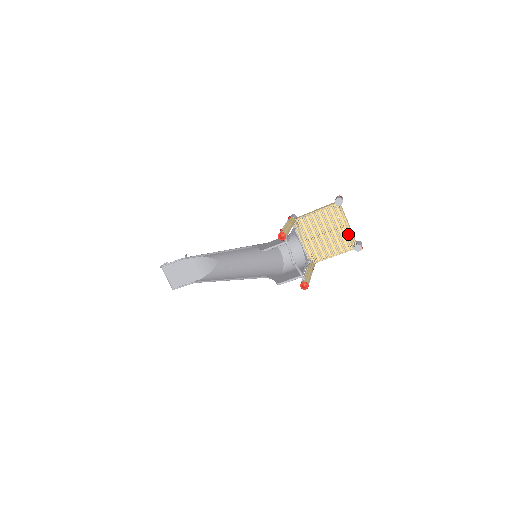
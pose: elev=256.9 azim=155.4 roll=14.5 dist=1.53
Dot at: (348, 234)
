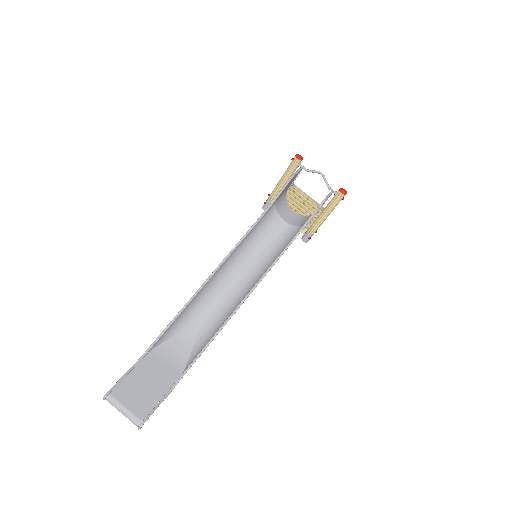
Dot at: (314, 202)
